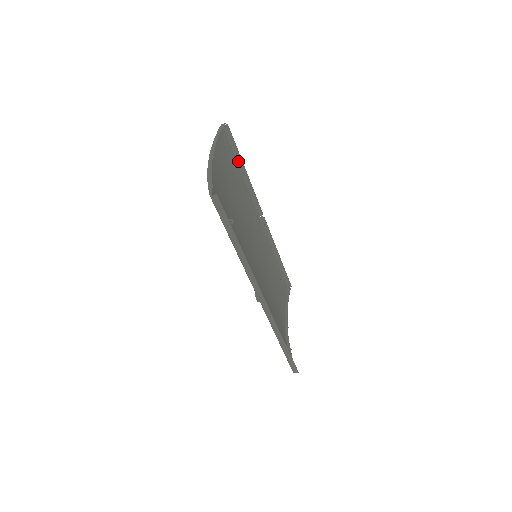
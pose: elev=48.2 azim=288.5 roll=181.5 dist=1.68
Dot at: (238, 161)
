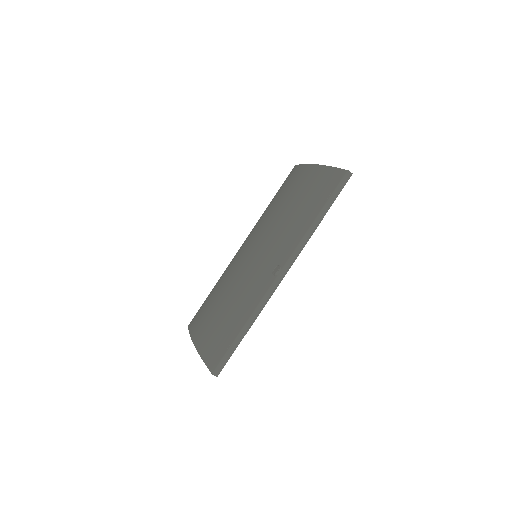
Dot at: occluded
